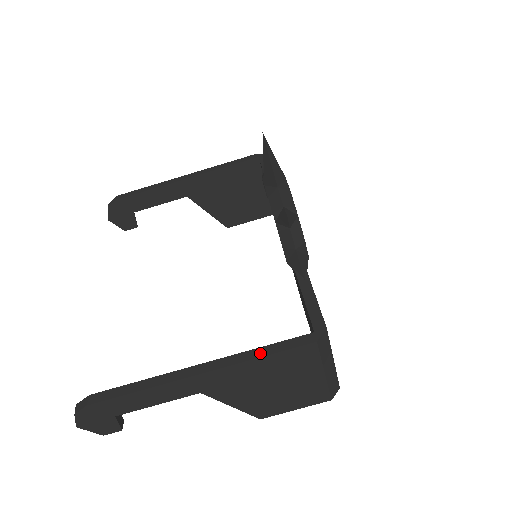
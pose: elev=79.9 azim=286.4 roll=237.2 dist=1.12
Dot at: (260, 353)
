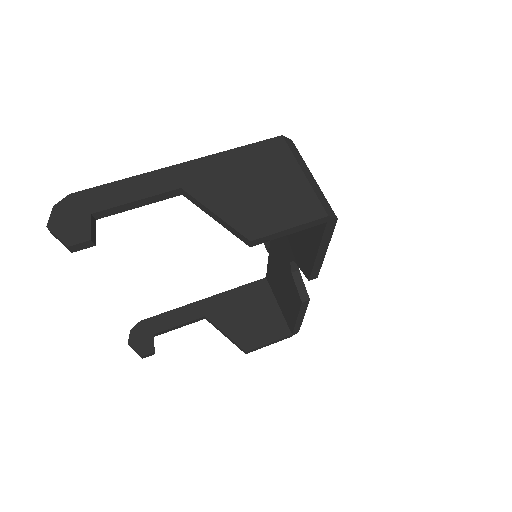
Dot at: (235, 151)
